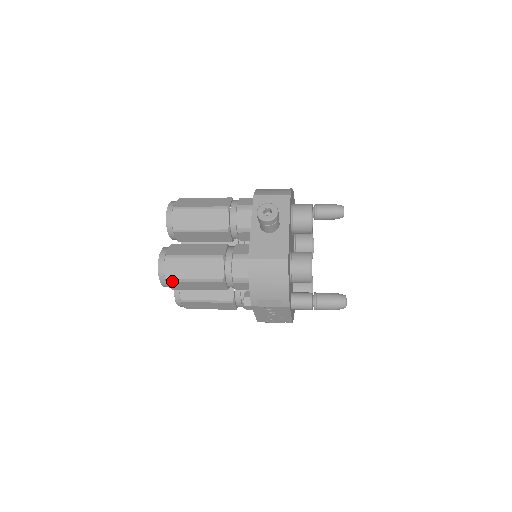
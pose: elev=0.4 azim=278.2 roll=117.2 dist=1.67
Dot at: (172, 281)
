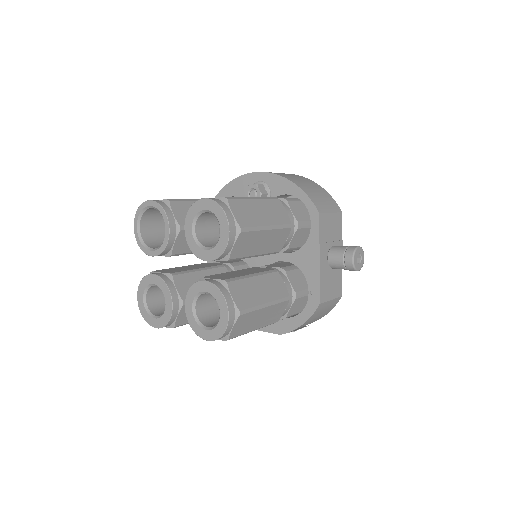
Dot at: (232, 338)
